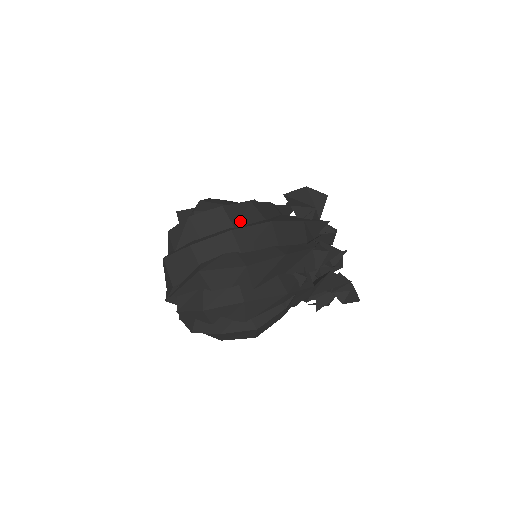
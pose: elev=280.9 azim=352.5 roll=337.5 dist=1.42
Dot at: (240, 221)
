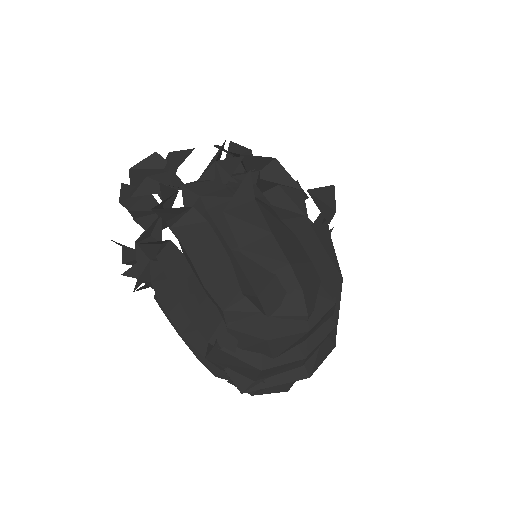
Dot at: occluded
